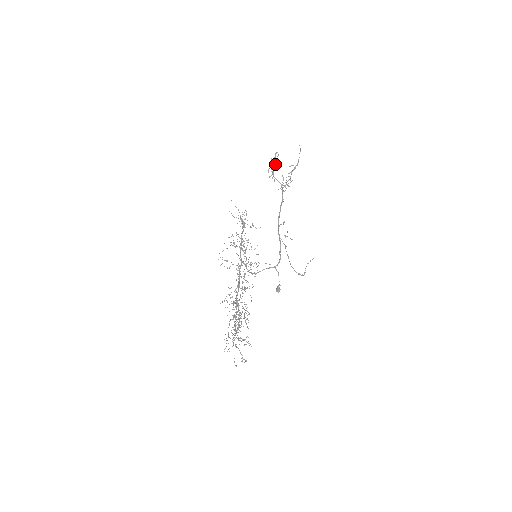
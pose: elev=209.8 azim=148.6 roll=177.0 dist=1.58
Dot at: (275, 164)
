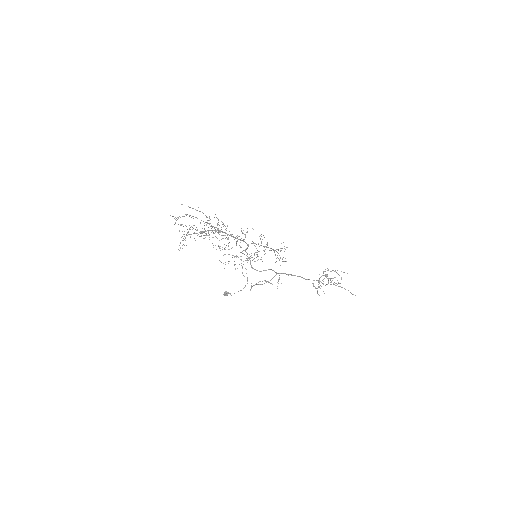
Dot at: (334, 271)
